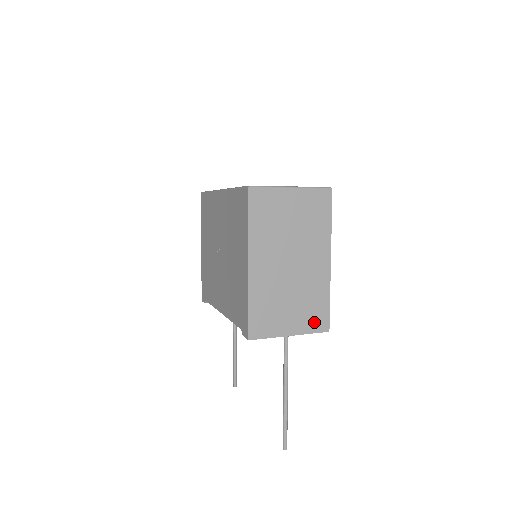
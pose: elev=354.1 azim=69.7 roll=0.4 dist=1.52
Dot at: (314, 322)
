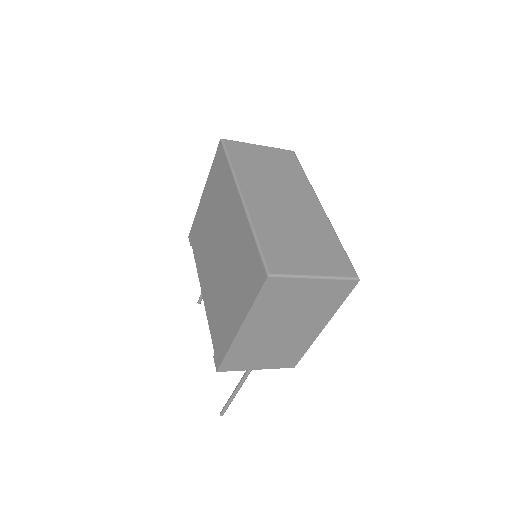
Dot at: (284, 362)
